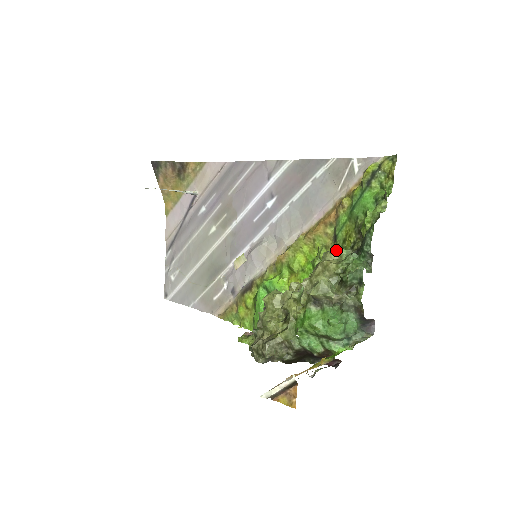
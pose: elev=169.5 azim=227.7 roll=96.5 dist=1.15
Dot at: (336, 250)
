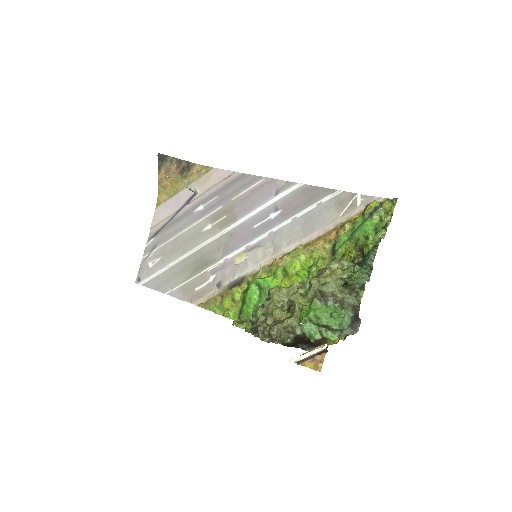
Dot at: (340, 261)
